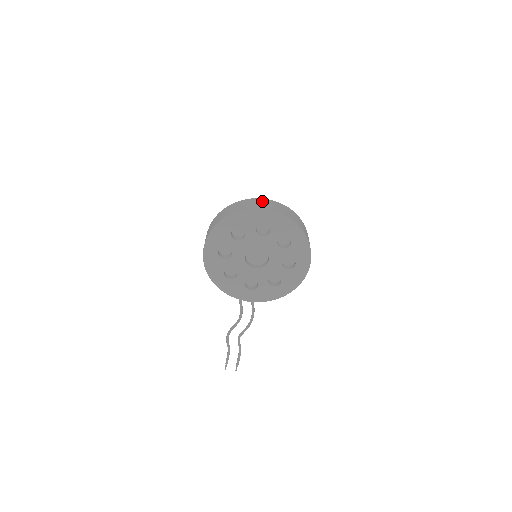
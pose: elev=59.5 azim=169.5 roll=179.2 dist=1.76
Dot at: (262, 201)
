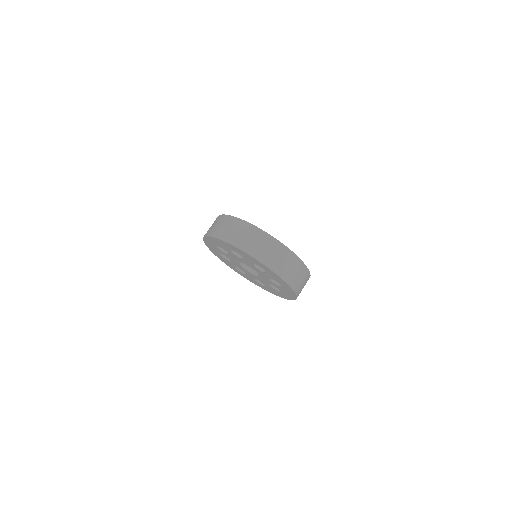
Dot at: (274, 247)
